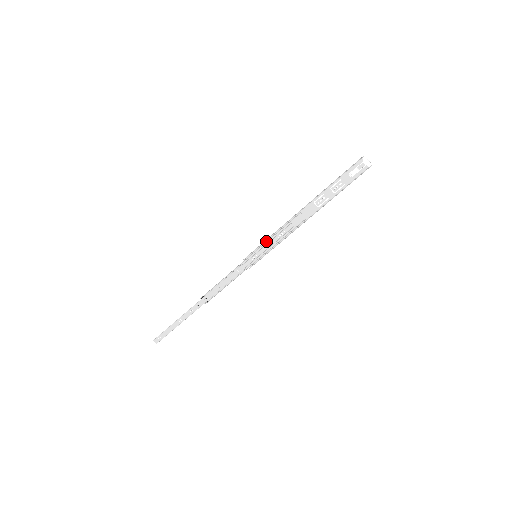
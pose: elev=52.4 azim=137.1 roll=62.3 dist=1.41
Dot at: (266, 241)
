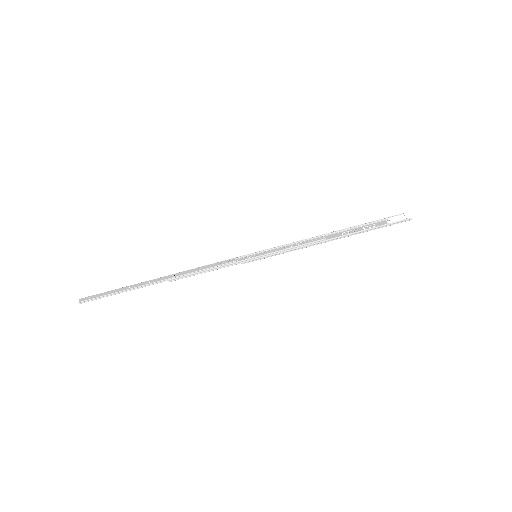
Dot at: occluded
